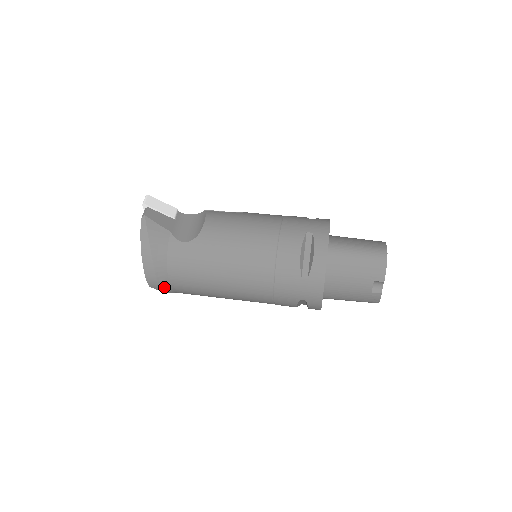
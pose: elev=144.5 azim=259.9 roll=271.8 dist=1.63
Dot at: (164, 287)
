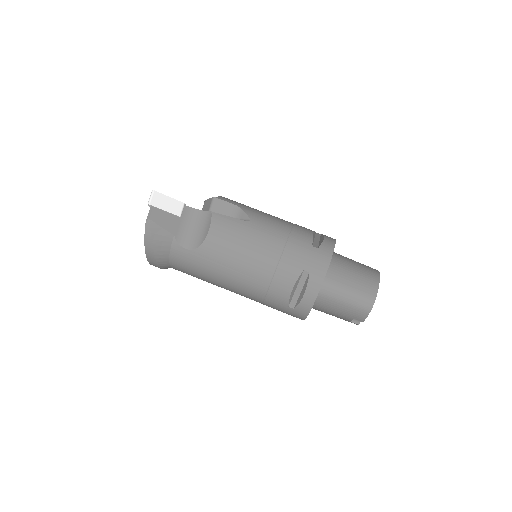
Dot at: (166, 268)
